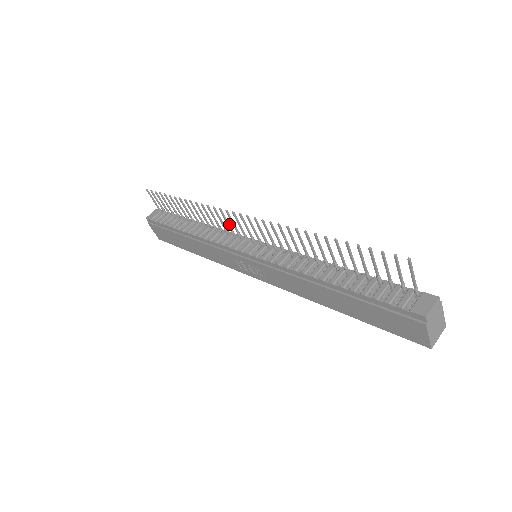
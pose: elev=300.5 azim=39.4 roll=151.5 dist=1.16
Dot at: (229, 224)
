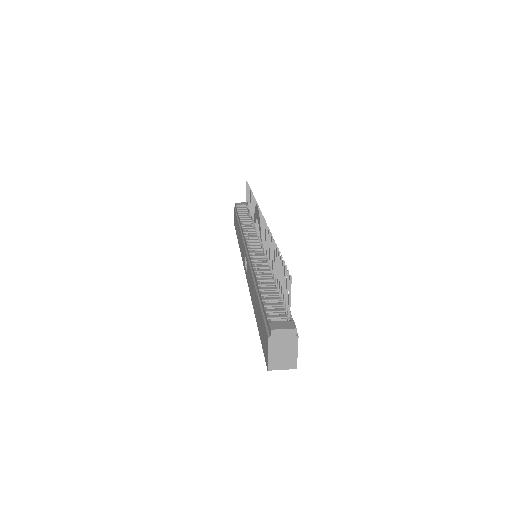
Dot at: occluded
